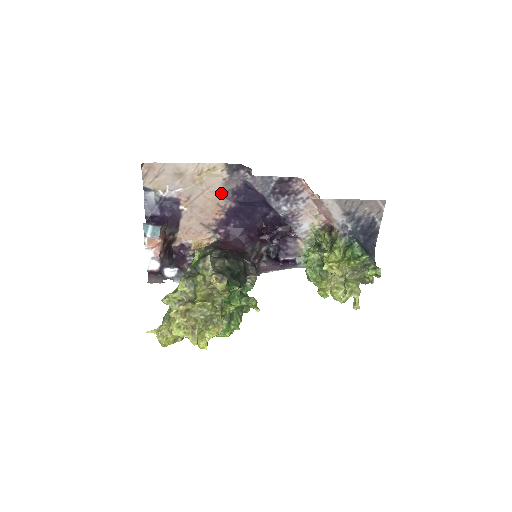
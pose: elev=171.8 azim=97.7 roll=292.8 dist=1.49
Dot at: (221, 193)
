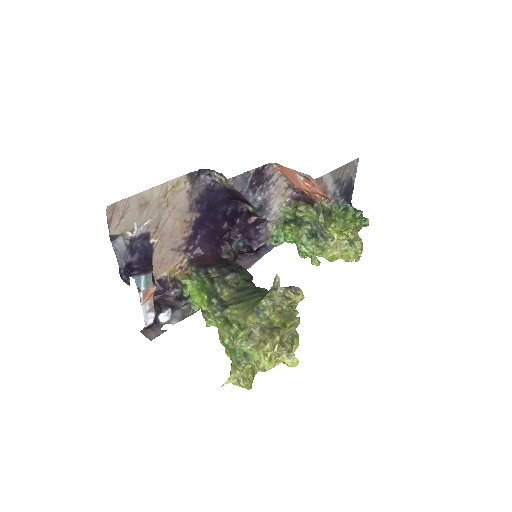
Dot at: (186, 208)
